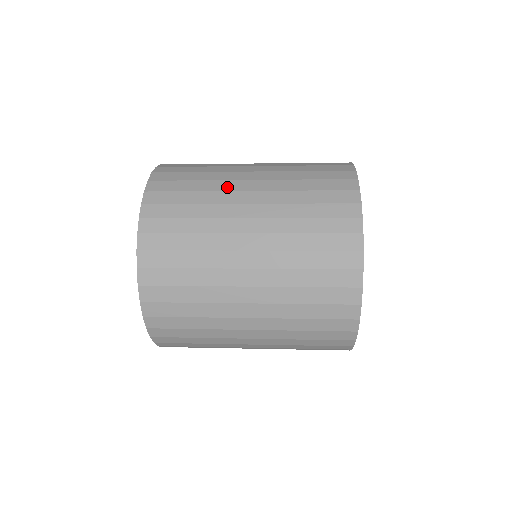
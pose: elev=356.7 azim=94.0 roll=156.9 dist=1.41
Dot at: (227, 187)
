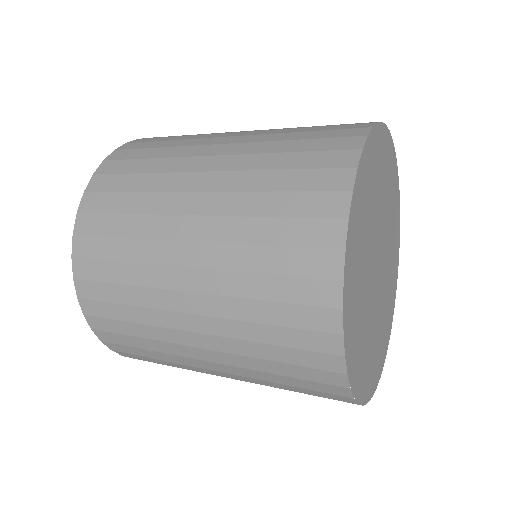
Dot at: (158, 281)
